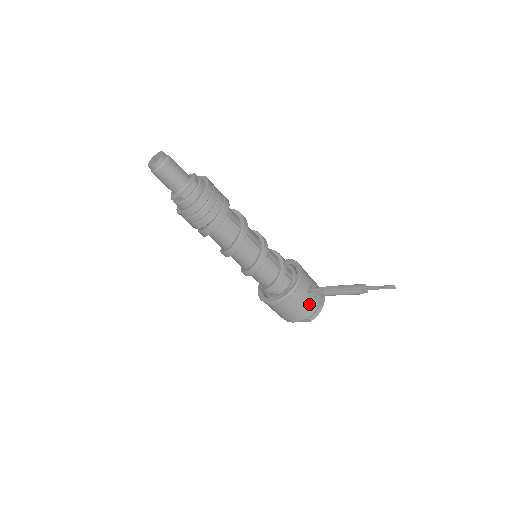
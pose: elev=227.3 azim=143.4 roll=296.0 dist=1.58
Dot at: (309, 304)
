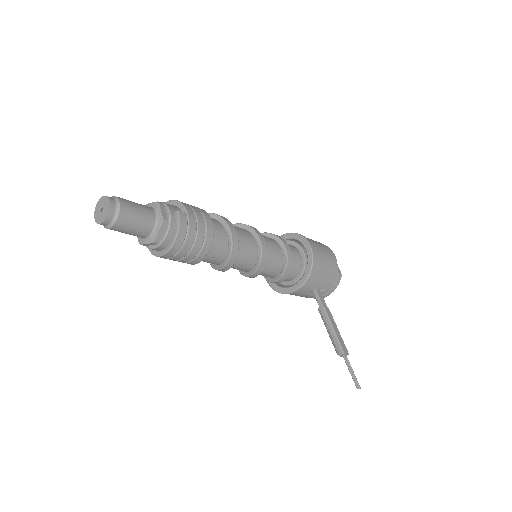
Dot at: (307, 297)
